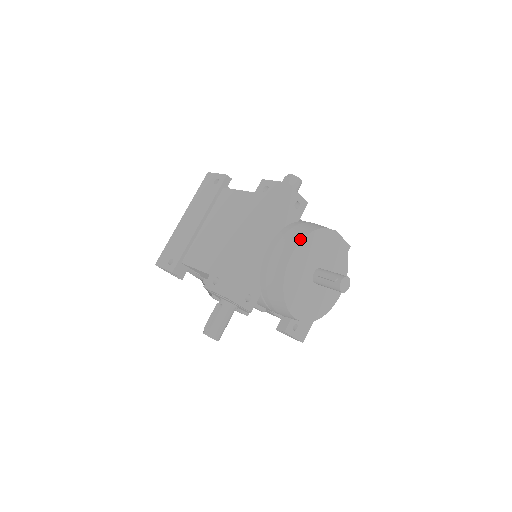
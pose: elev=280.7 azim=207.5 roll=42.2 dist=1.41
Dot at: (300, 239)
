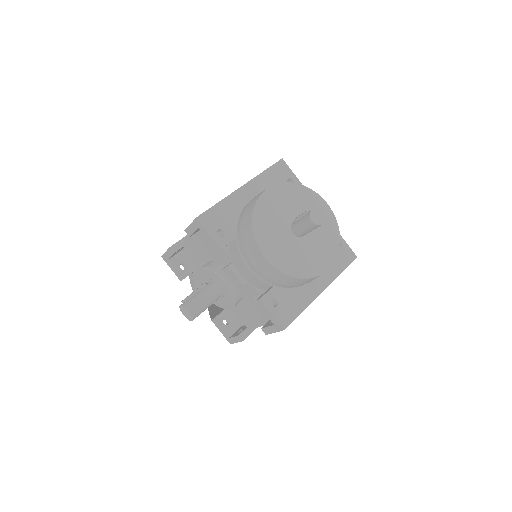
Dot at: (280, 183)
